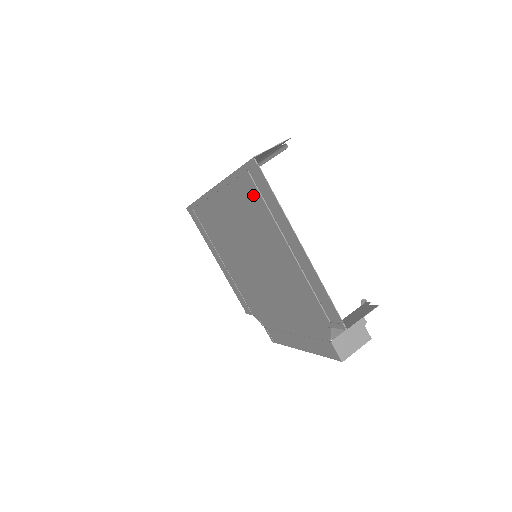
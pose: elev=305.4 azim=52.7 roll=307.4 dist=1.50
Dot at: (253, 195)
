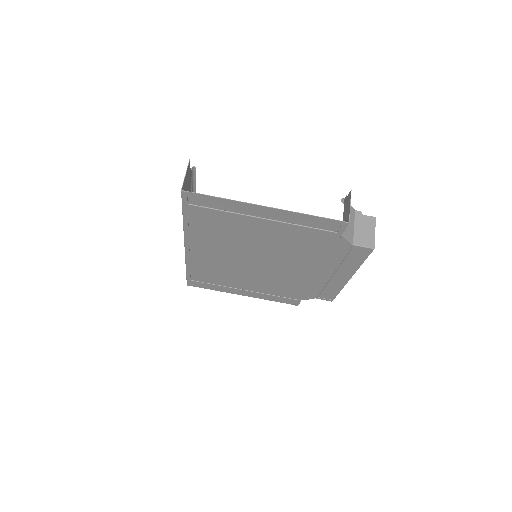
Dot at: (208, 215)
